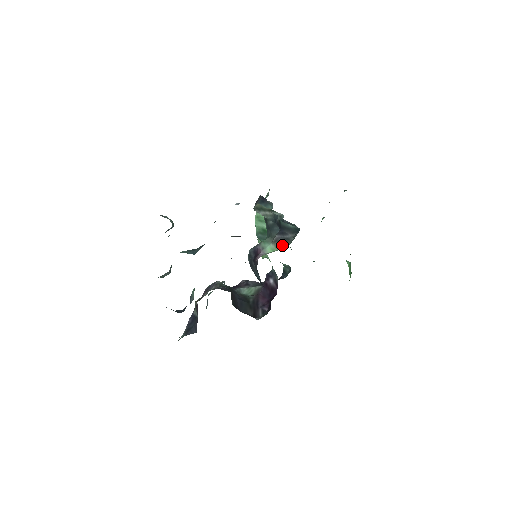
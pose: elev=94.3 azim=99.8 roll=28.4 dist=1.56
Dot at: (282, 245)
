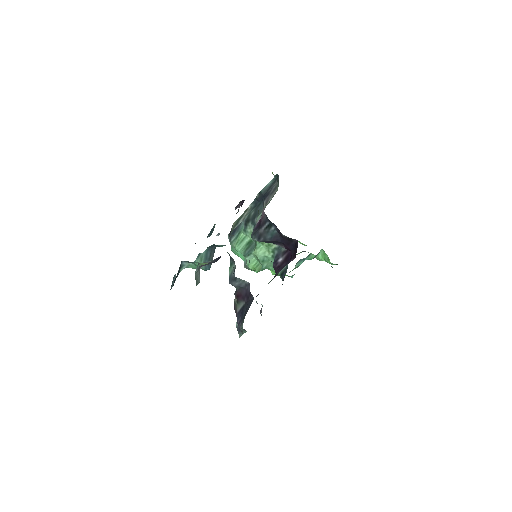
Dot at: (273, 195)
